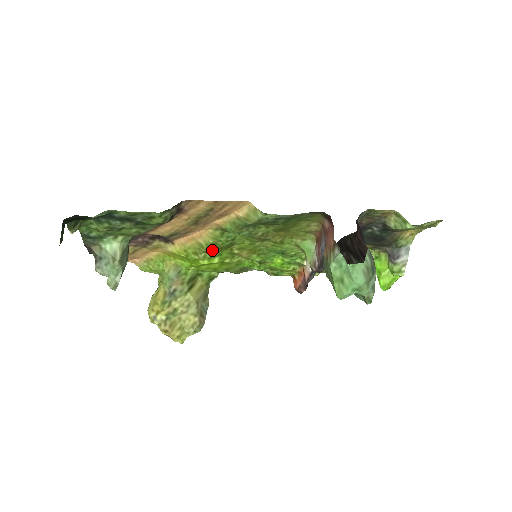
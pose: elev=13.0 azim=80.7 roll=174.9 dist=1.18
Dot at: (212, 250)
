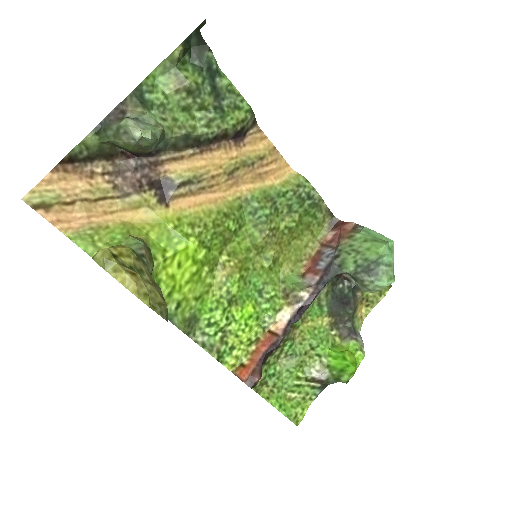
Dot at: (213, 229)
